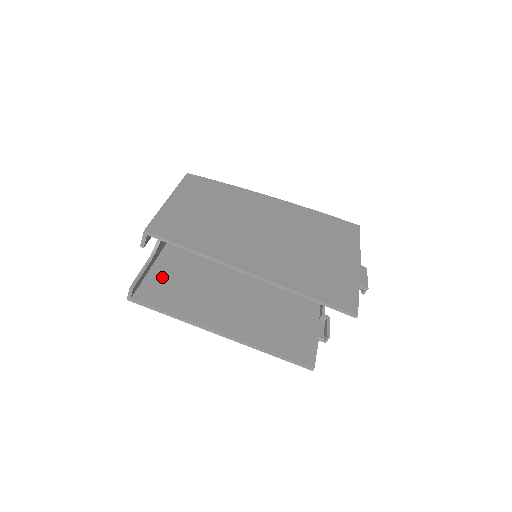
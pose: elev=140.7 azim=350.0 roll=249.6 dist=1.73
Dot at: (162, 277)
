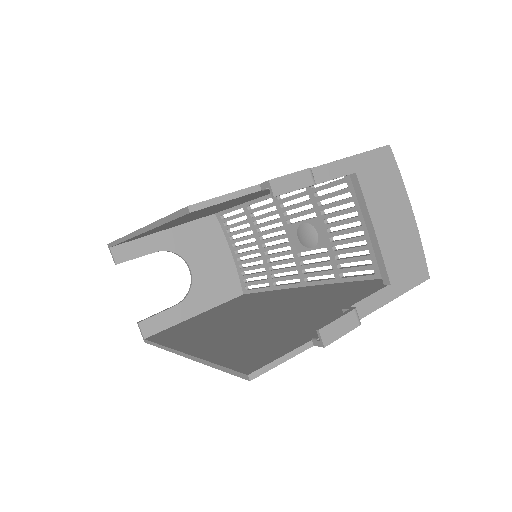
Dot at: (192, 321)
